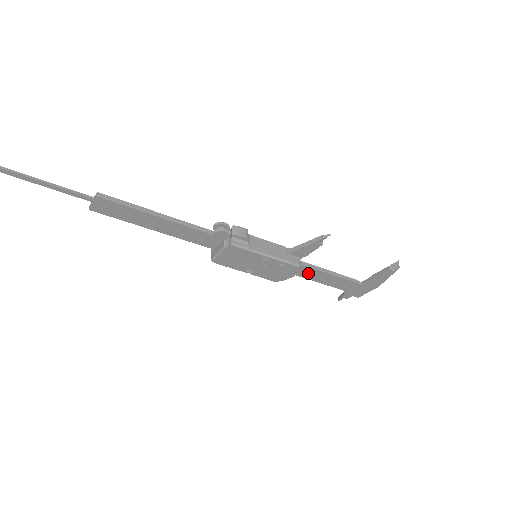
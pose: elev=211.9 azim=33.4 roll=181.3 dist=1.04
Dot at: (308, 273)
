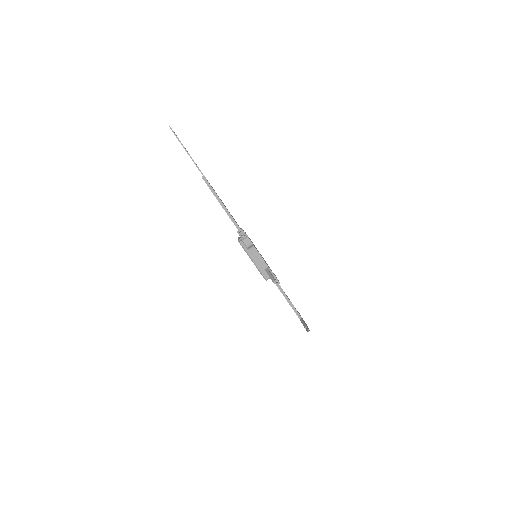
Dot at: occluded
